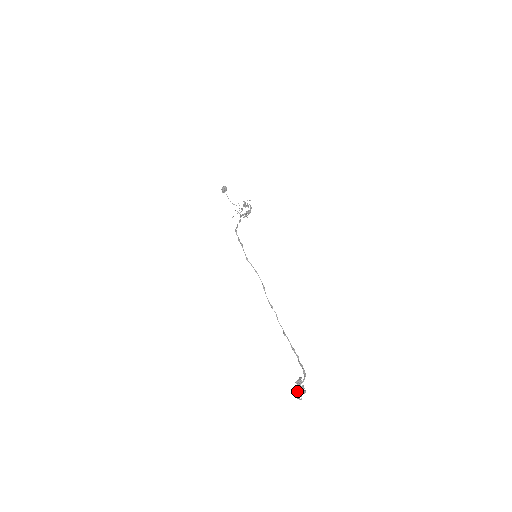
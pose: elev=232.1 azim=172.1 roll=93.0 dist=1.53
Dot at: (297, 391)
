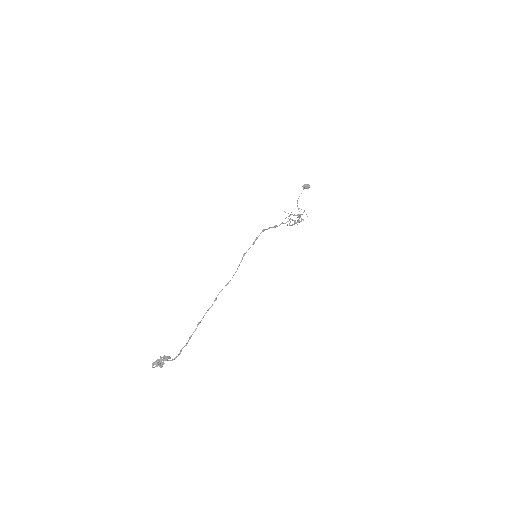
Dot at: (158, 361)
